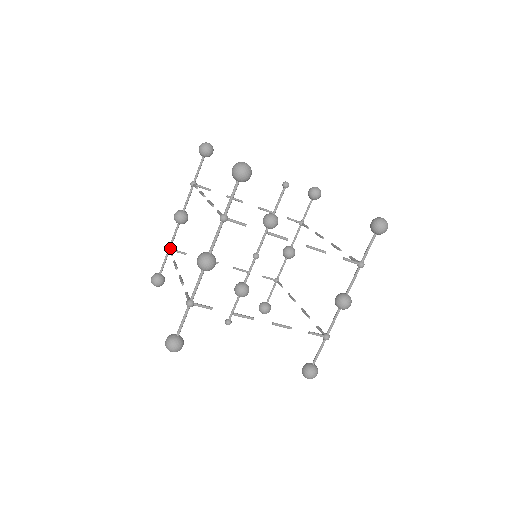
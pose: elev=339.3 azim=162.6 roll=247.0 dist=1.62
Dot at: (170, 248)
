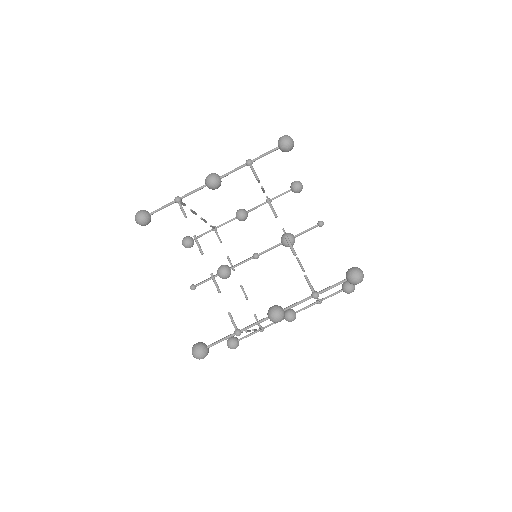
Dot at: occluded
